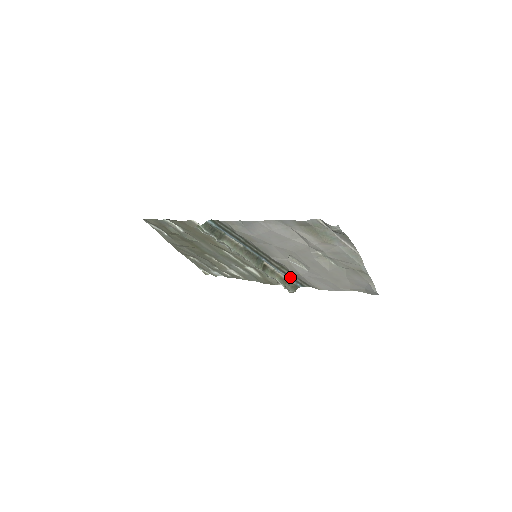
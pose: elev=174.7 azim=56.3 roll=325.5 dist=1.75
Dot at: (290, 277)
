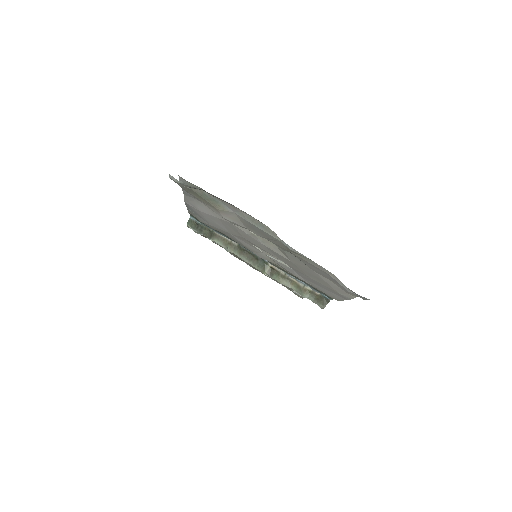
Dot at: (307, 284)
